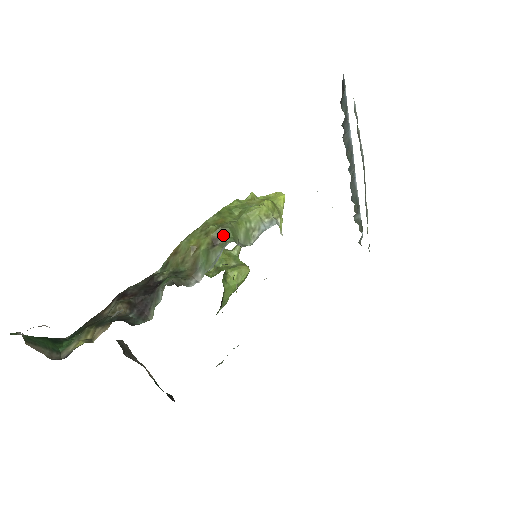
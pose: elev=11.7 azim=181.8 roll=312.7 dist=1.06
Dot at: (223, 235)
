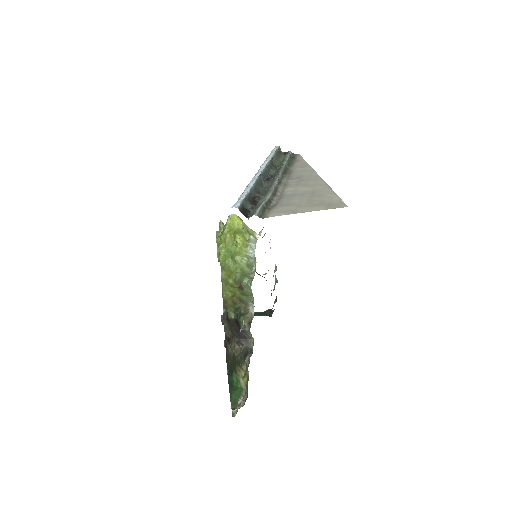
Dot at: (241, 282)
